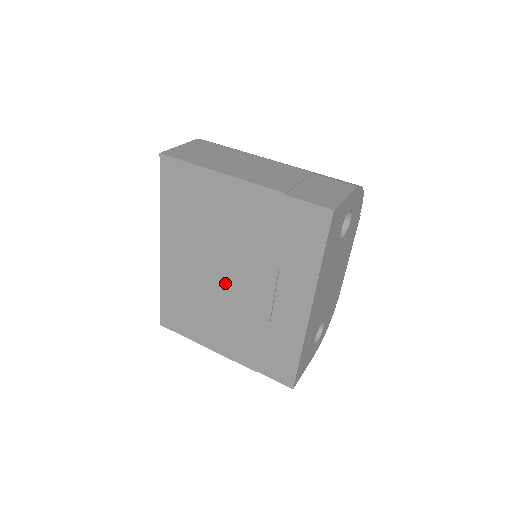
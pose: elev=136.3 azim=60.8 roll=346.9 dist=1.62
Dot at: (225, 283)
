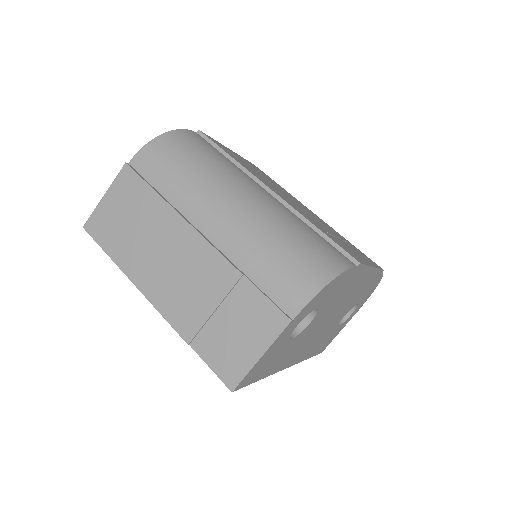
Dot at: occluded
